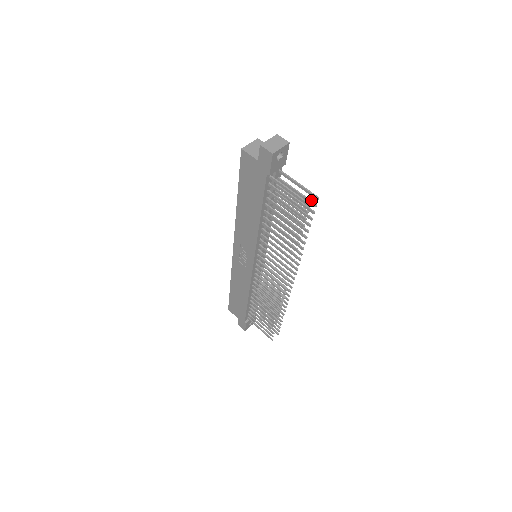
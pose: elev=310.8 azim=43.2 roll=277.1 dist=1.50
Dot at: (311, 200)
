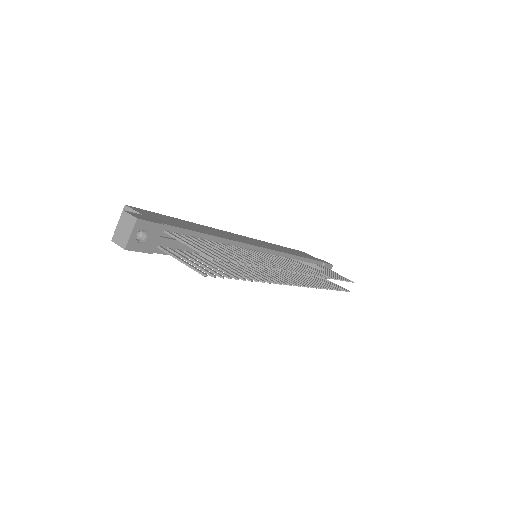
Dot at: (213, 255)
